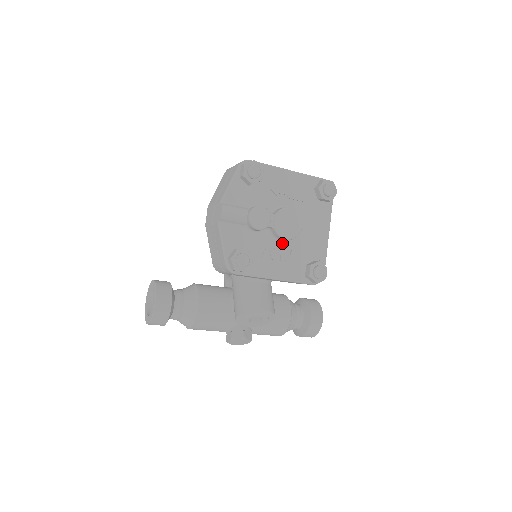
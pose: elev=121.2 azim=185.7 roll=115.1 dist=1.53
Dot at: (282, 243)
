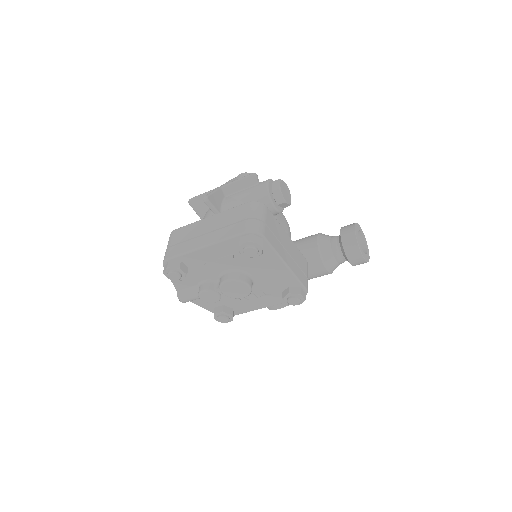
Dot at: occluded
